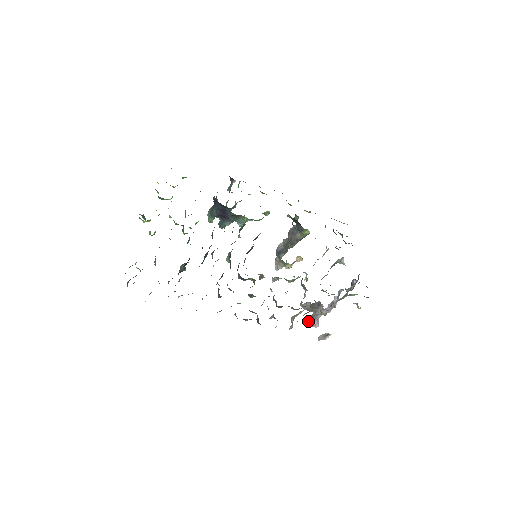
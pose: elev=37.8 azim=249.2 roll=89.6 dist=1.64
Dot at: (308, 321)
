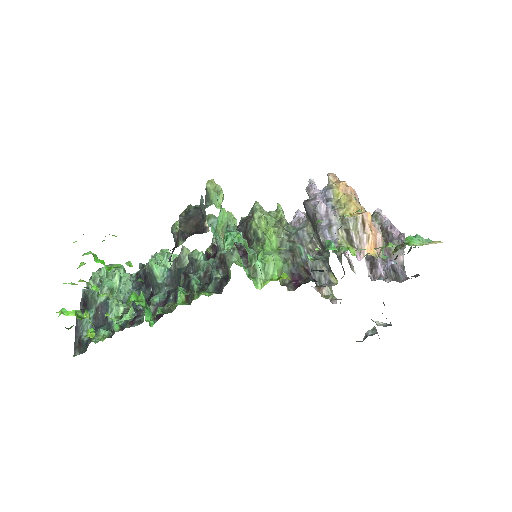
Dot at: occluded
